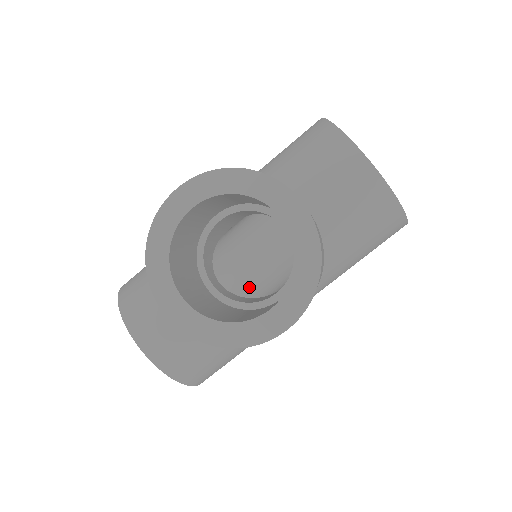
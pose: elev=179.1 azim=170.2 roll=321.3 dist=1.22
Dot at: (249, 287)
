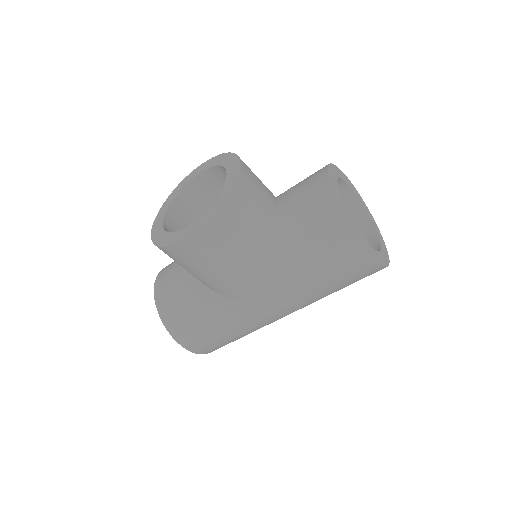
Dot at: occluded
